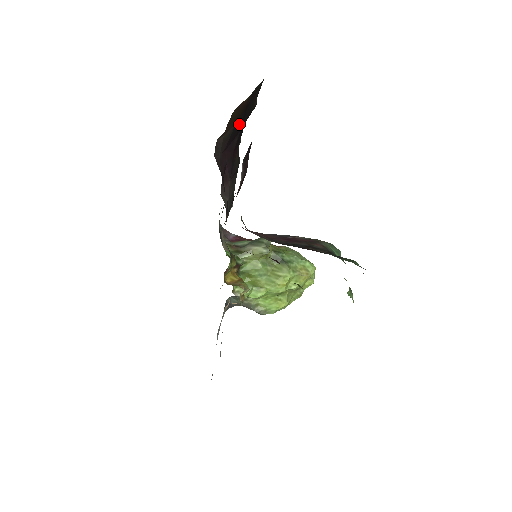
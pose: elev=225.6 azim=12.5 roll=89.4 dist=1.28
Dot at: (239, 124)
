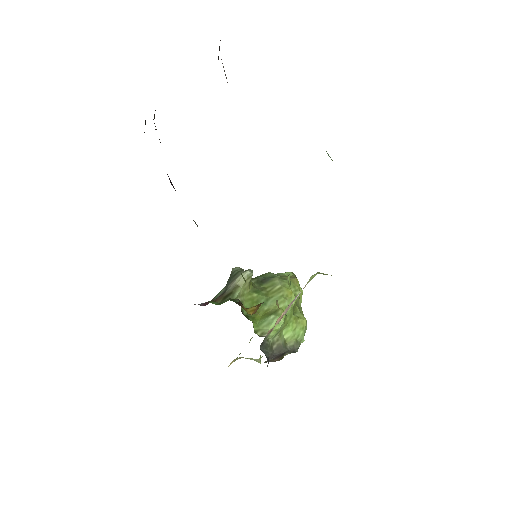
Dot at: occluded
